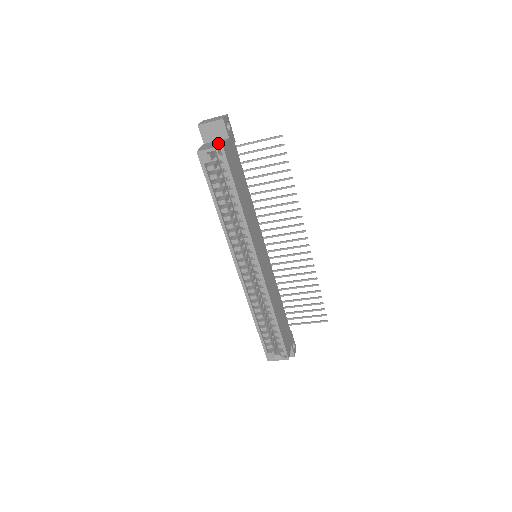
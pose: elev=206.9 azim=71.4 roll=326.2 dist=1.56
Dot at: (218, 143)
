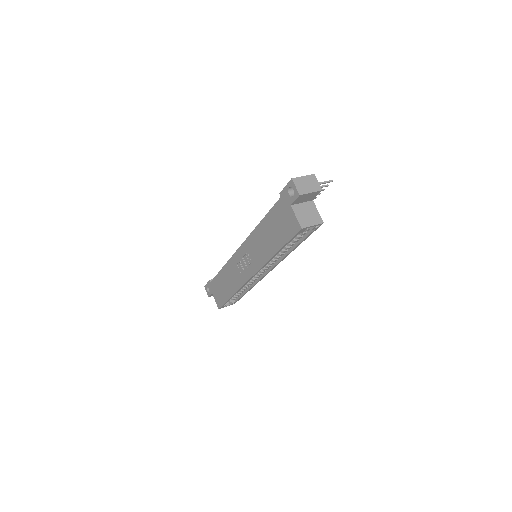
Dot at: (312, 213)
